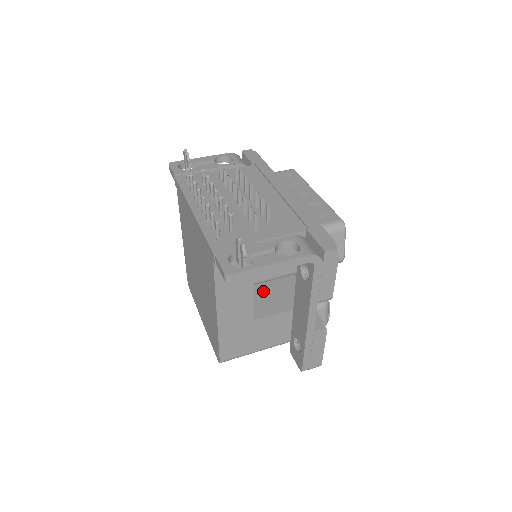
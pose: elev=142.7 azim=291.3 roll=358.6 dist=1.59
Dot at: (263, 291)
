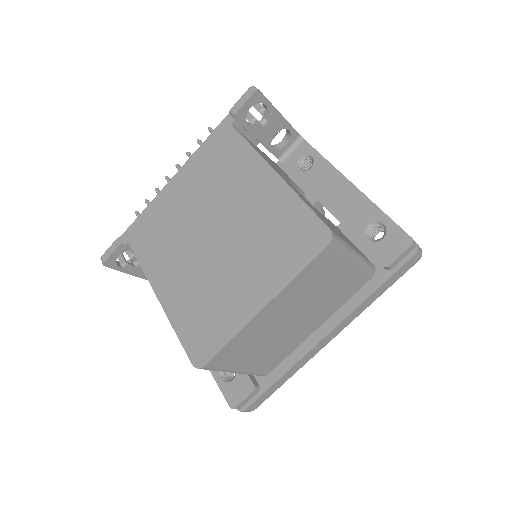
Dot at: occluded
